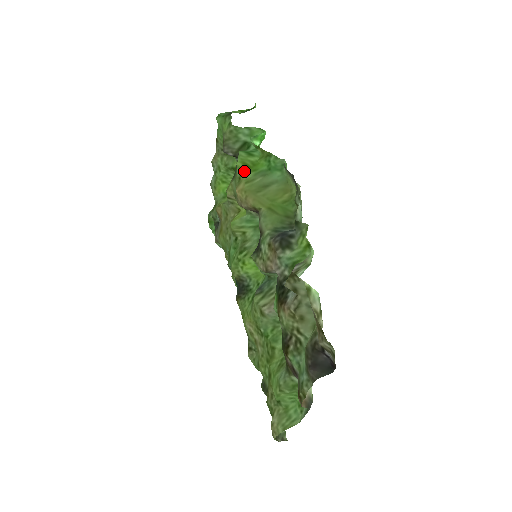
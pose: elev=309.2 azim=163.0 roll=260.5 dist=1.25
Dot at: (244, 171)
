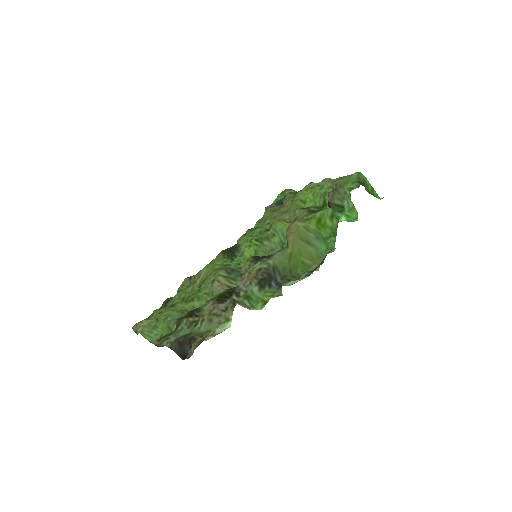
Dot at: (314, 221)
